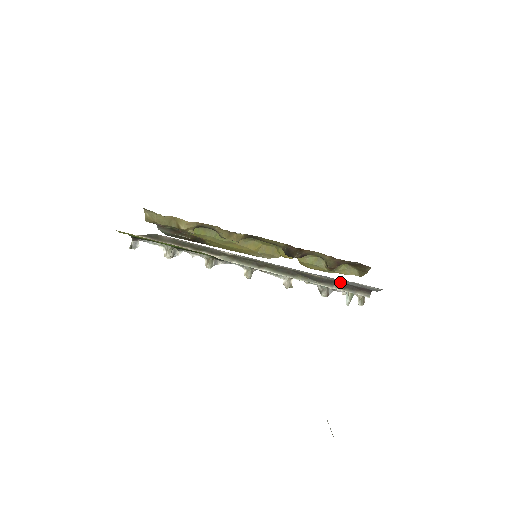
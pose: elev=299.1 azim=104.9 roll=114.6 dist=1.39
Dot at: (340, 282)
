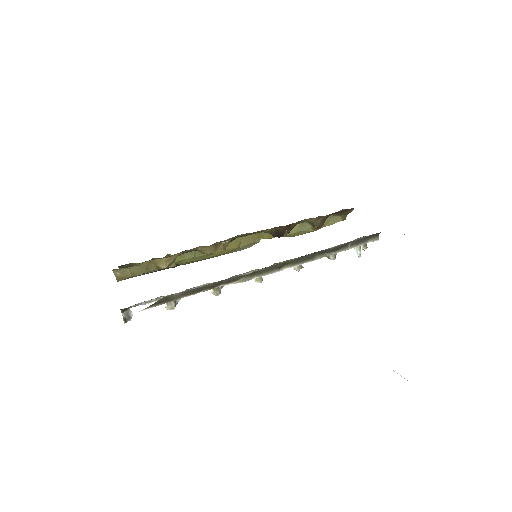
Dot at: (353, 241)
